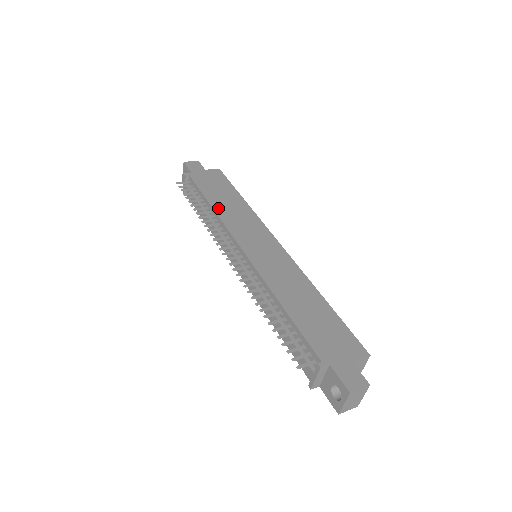
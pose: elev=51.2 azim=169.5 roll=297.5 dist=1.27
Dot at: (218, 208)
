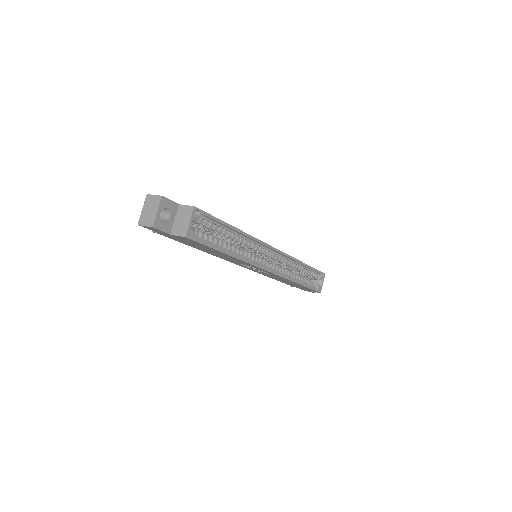
Dot at: occluded
